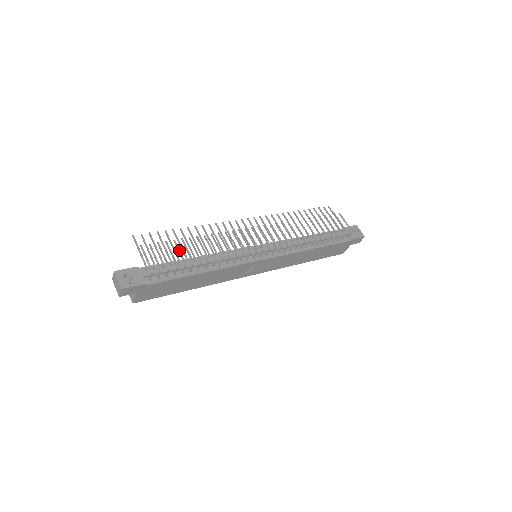
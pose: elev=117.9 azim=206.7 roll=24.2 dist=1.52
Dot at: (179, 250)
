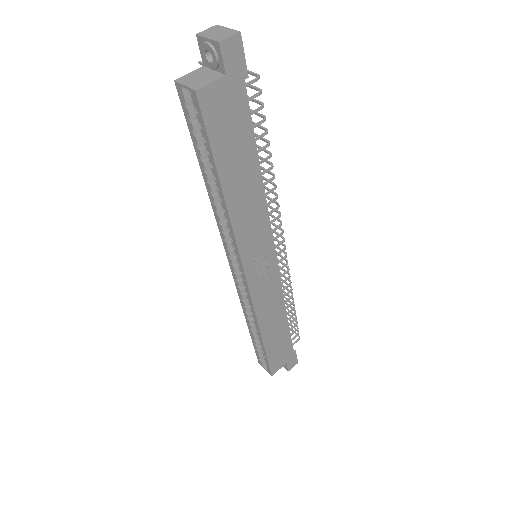
Dot at: occluded
